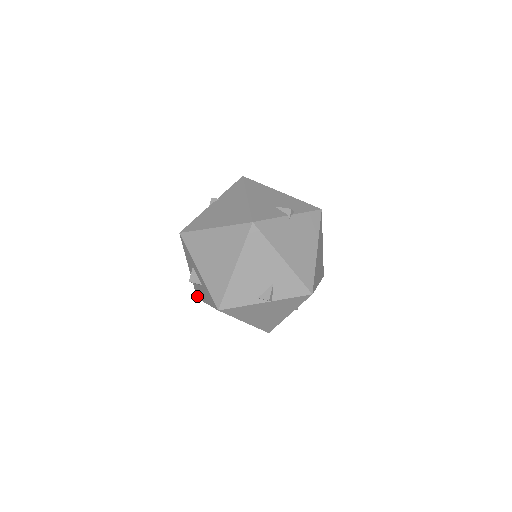
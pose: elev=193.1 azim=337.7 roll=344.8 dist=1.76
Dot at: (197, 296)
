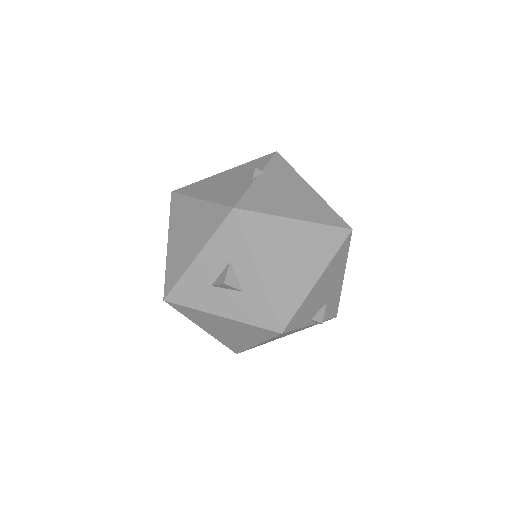
Dot at: (172, 298)
